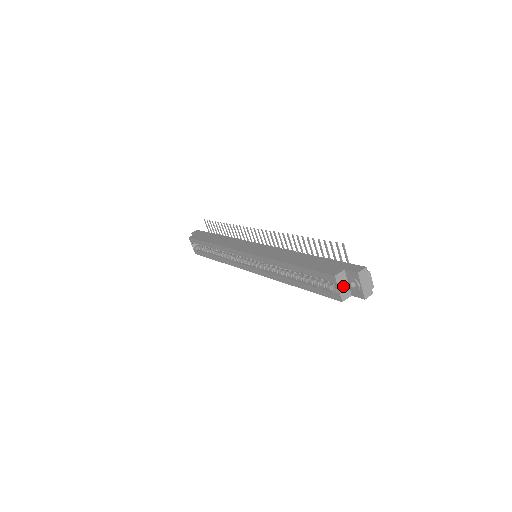
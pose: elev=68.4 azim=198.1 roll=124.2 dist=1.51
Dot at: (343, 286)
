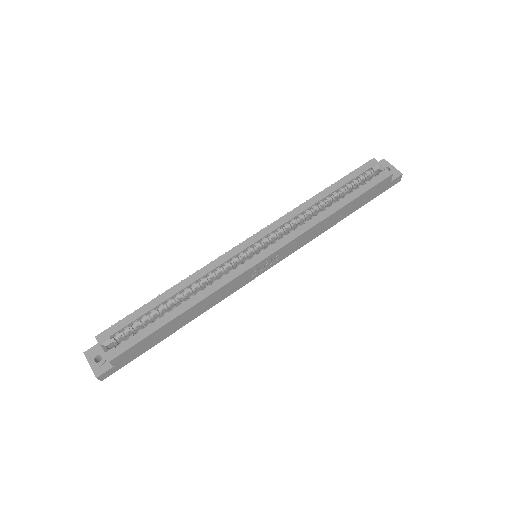
Dot at: (382, 170)
